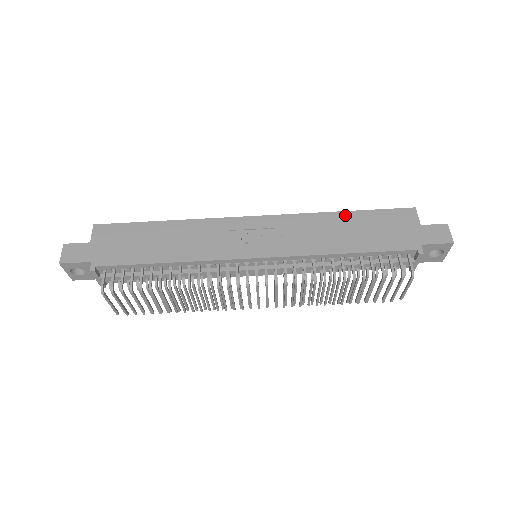
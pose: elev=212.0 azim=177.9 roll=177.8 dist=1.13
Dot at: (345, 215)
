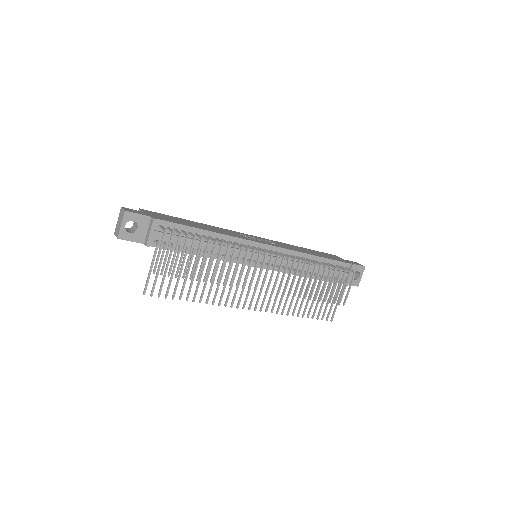
Dot at: (302, 248)
